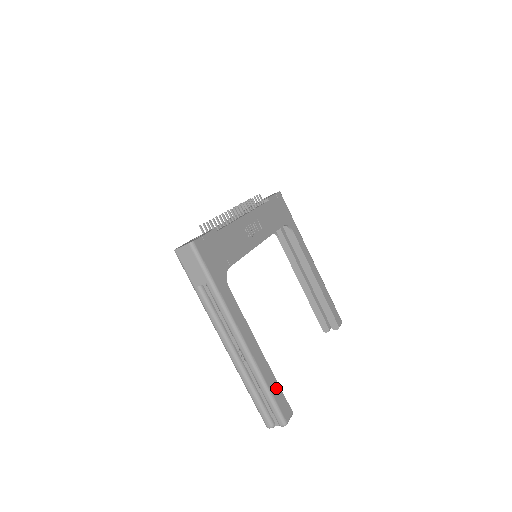
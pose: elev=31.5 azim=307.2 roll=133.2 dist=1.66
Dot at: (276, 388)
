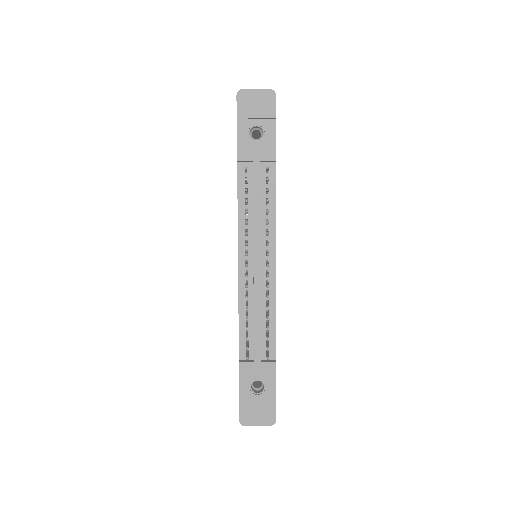
Dot at: occluded
